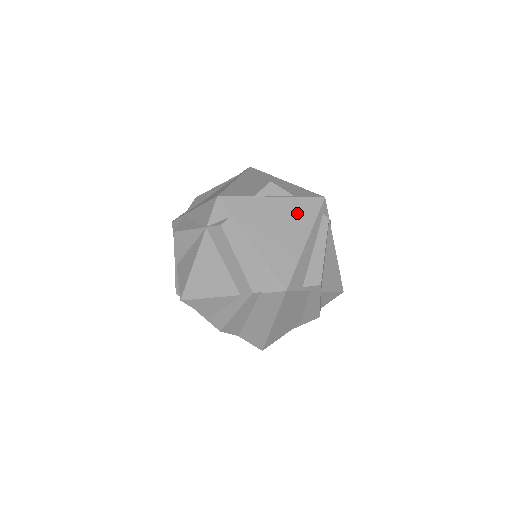
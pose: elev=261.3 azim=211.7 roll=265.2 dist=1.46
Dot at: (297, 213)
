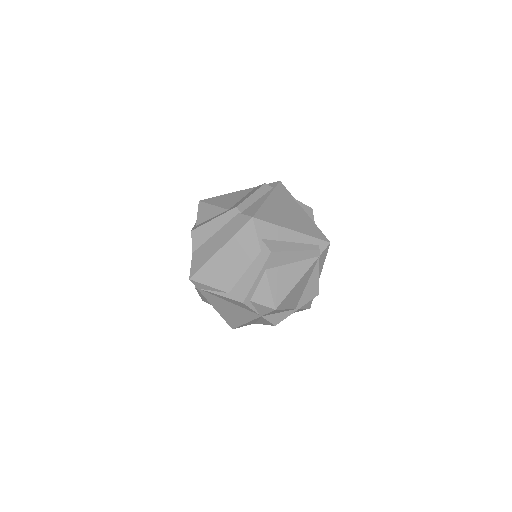
Dot at: (306, 224)
